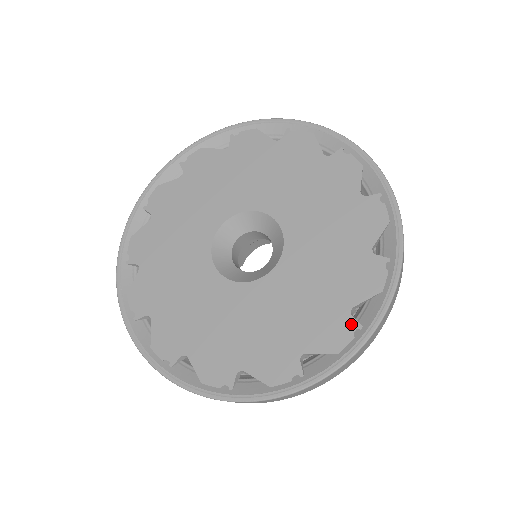
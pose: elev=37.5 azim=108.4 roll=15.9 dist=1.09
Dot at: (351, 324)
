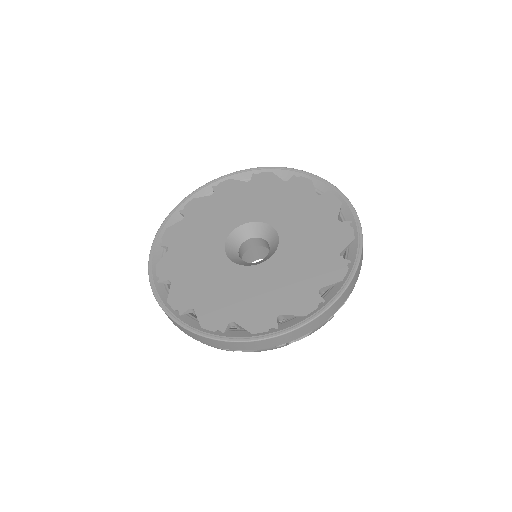
Dot at: (317, 299)
